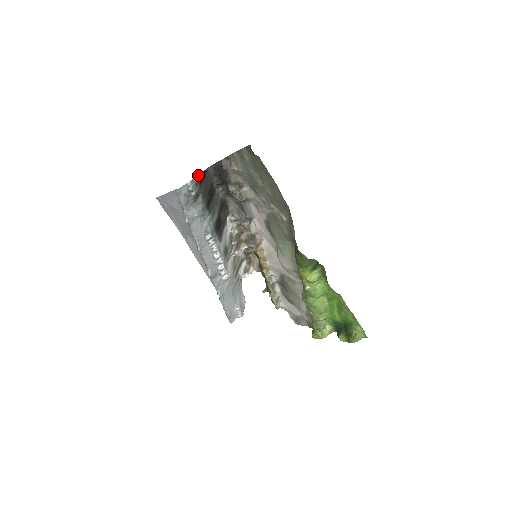
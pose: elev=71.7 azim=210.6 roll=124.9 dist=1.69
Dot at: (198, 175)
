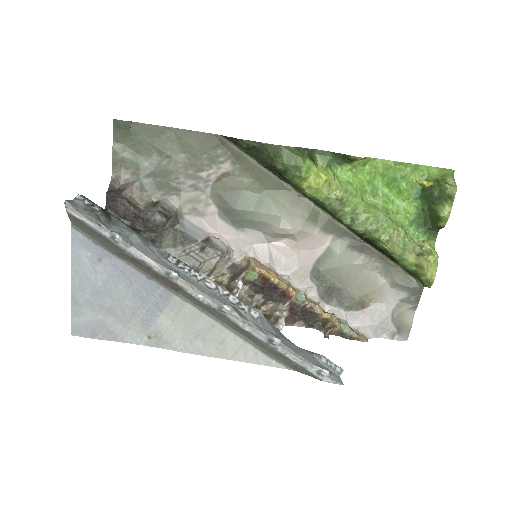
Dot at: occluded
